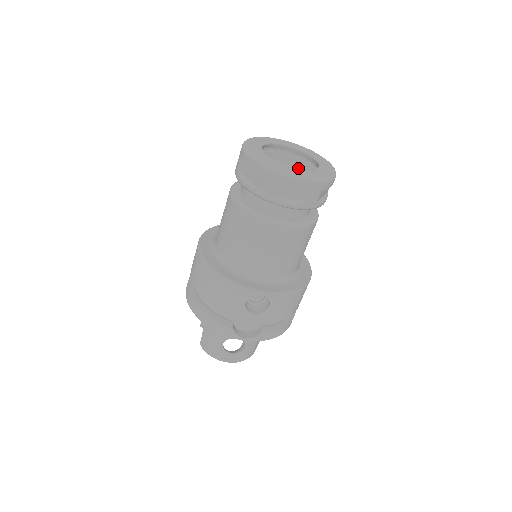
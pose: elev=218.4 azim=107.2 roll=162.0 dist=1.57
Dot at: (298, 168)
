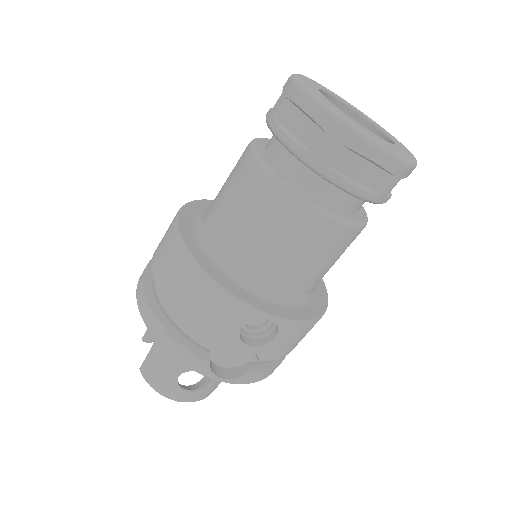
Dot at: occluded
